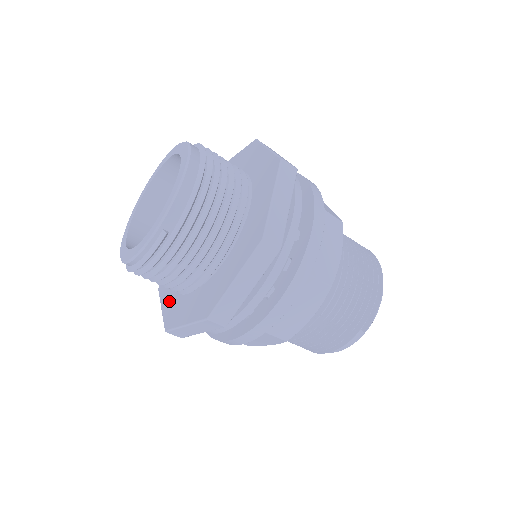
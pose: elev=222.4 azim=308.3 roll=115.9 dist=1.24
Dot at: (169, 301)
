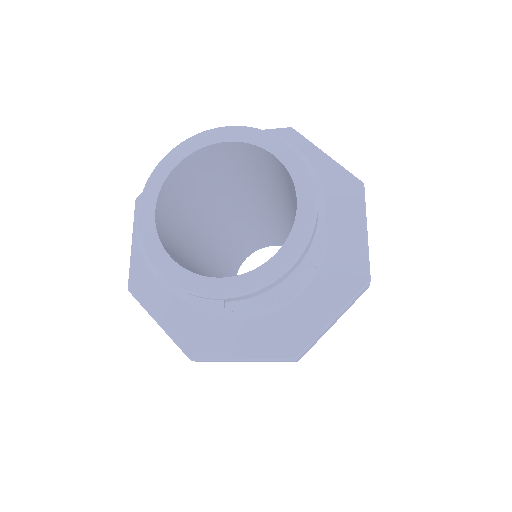
Dot at: occluded
